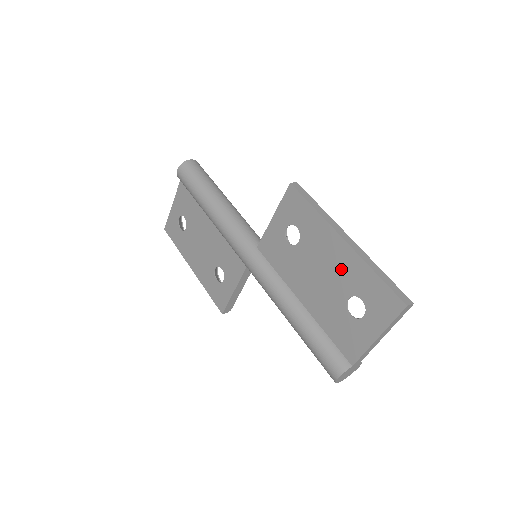
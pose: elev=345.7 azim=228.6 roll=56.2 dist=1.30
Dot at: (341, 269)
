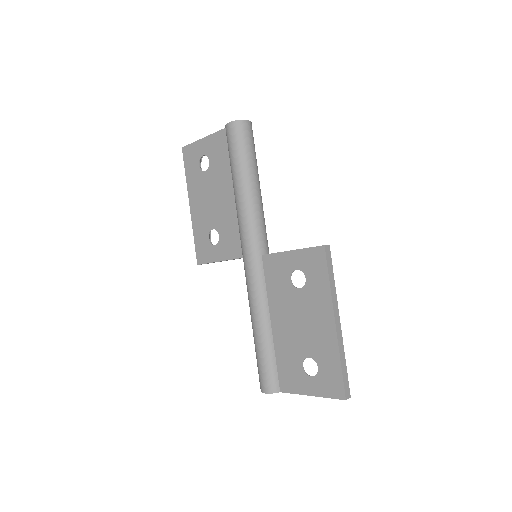
Dot at: (318, 337)
